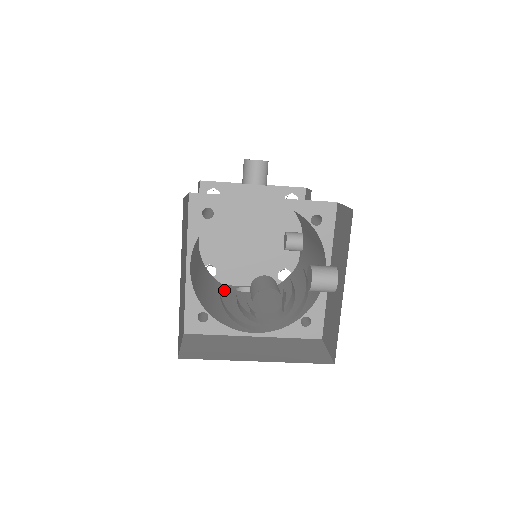
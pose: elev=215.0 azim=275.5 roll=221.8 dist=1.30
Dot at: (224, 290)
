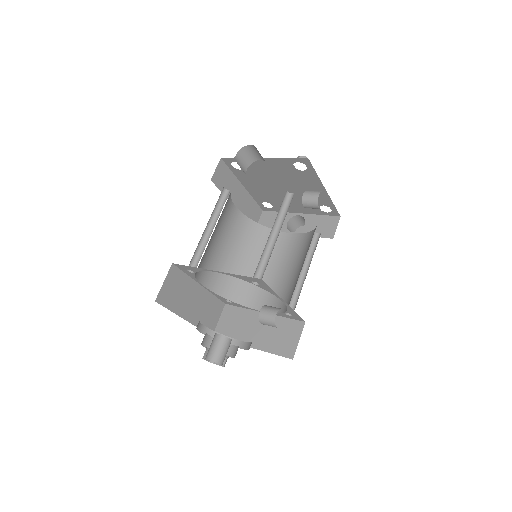
Dot at: occluded
